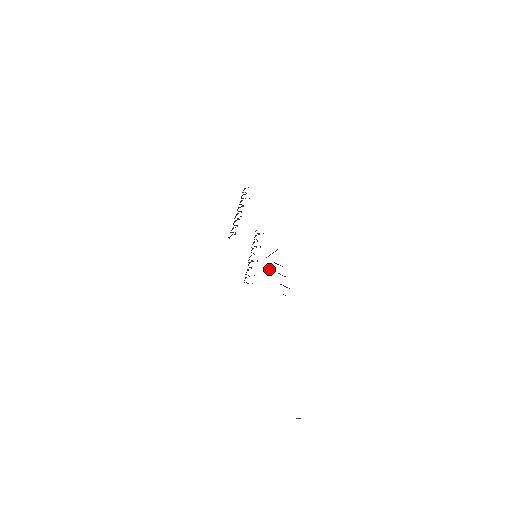
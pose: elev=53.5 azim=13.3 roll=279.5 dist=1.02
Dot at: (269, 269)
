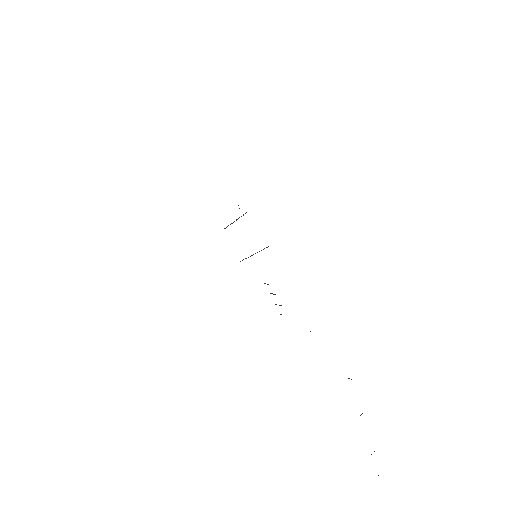
Dot at: occluded
